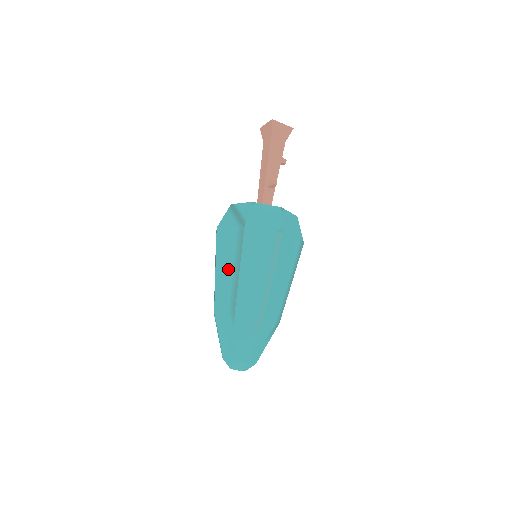
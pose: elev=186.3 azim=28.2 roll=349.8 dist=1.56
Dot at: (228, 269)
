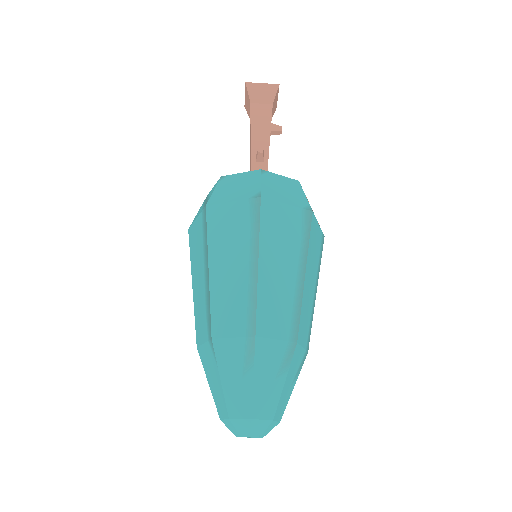
Dot at: (200, 276)
